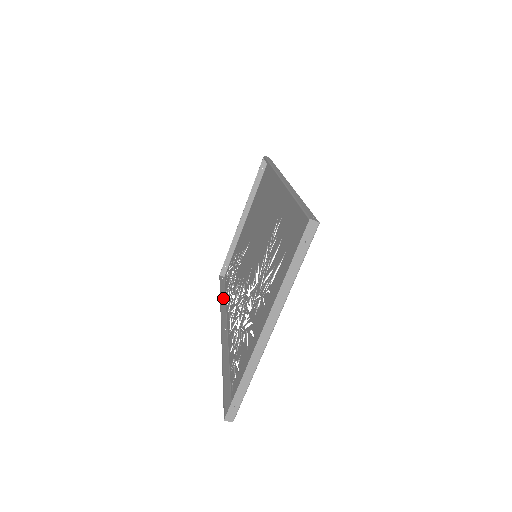
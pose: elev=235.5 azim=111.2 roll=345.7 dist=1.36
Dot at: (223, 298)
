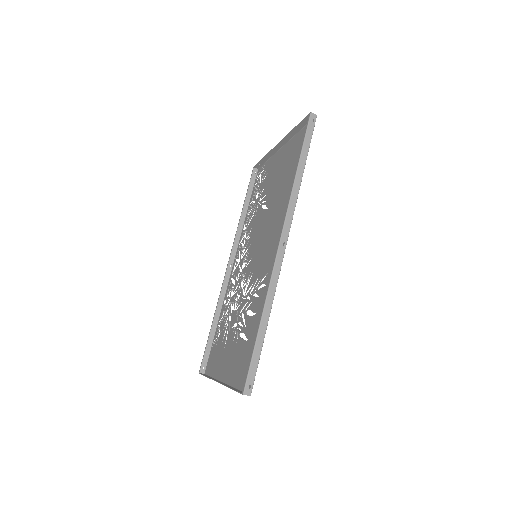
Dot at: (244, 213)
